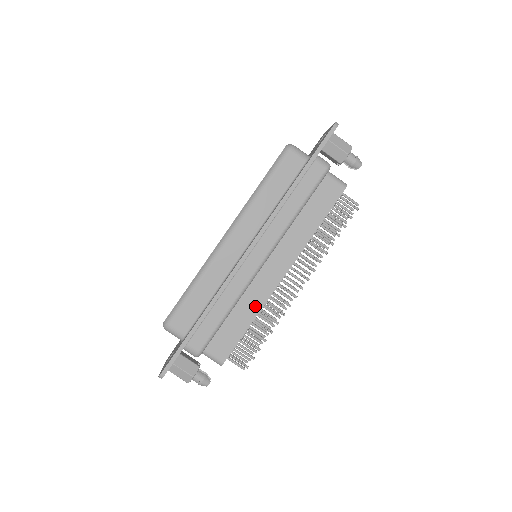
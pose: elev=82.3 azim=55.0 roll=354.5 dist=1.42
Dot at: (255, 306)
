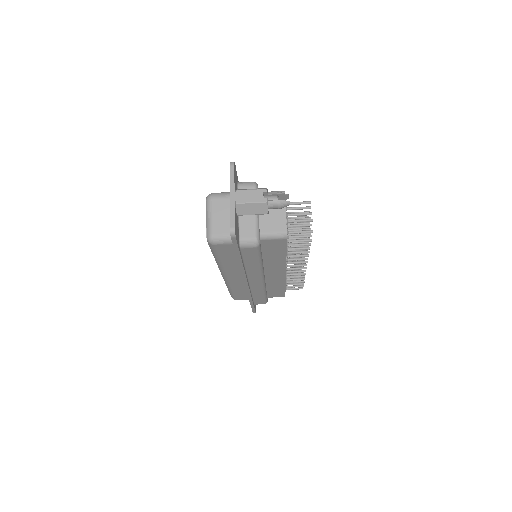
Dot at: (280, 284)
